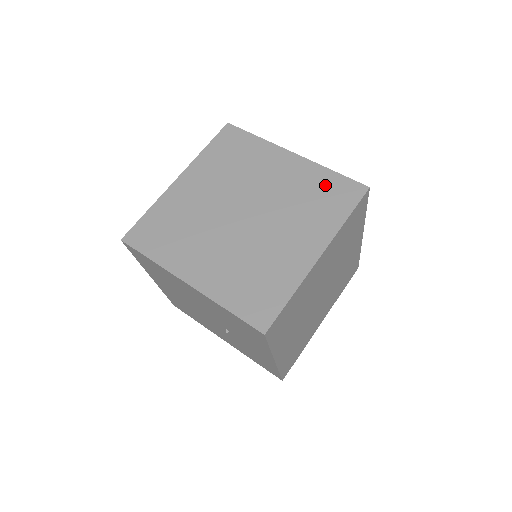
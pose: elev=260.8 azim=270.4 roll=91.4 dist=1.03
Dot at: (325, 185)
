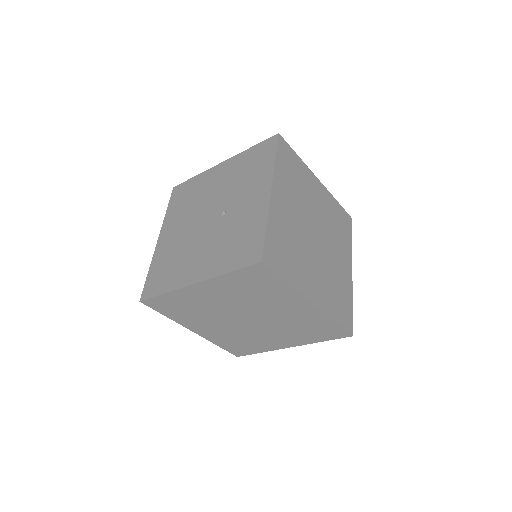
Dot at: occluded
